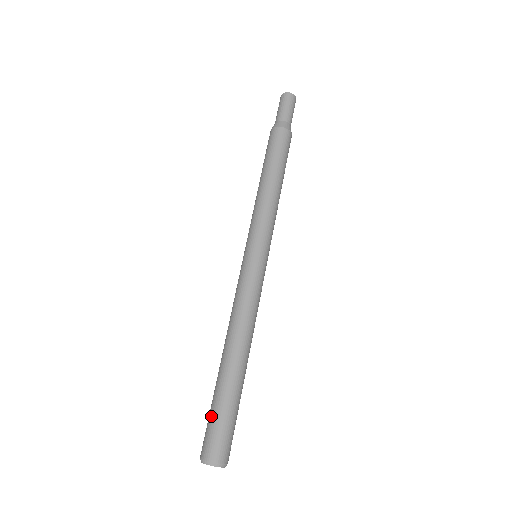
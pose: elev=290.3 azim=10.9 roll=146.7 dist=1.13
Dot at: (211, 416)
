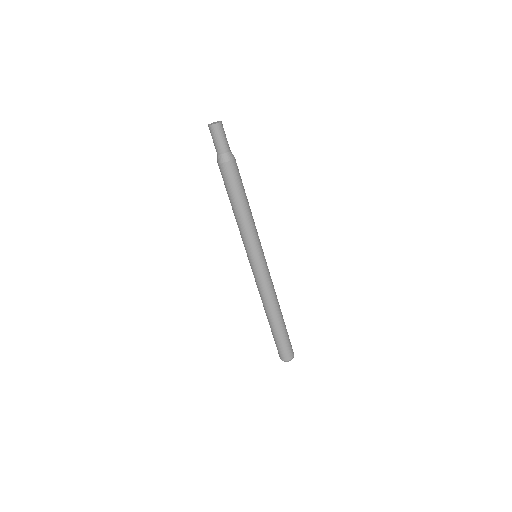
Dot at: (276, 343)
